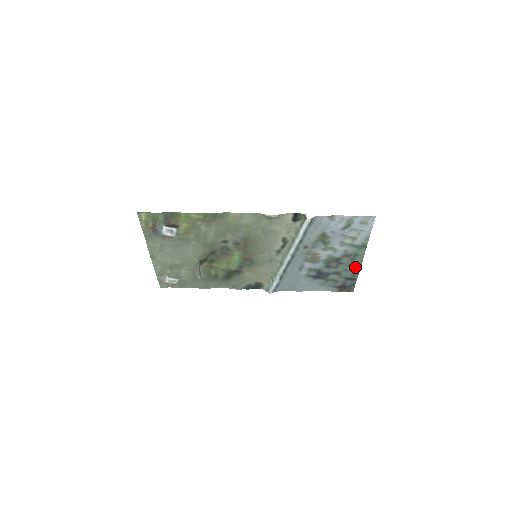
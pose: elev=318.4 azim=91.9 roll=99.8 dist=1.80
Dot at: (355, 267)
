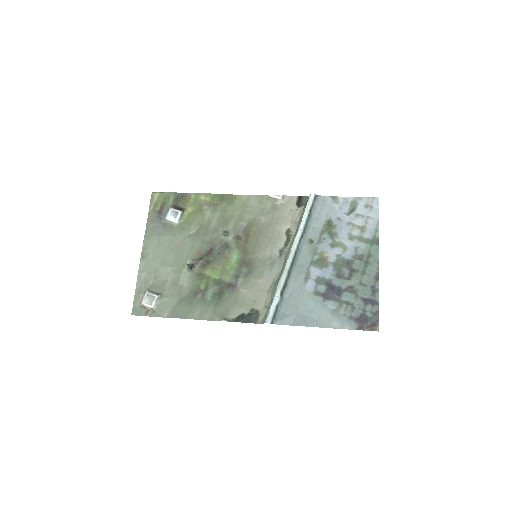
Dot at: (372, 278)
